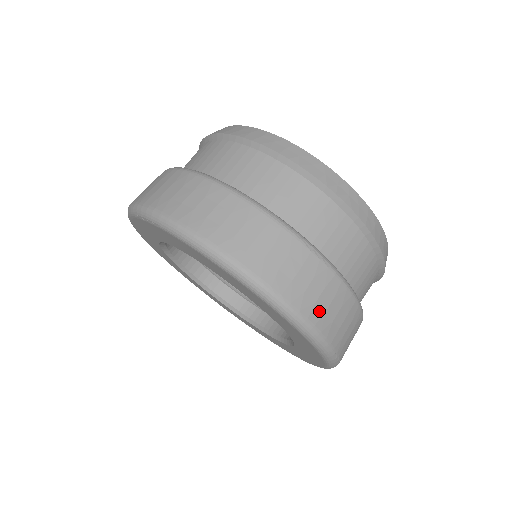
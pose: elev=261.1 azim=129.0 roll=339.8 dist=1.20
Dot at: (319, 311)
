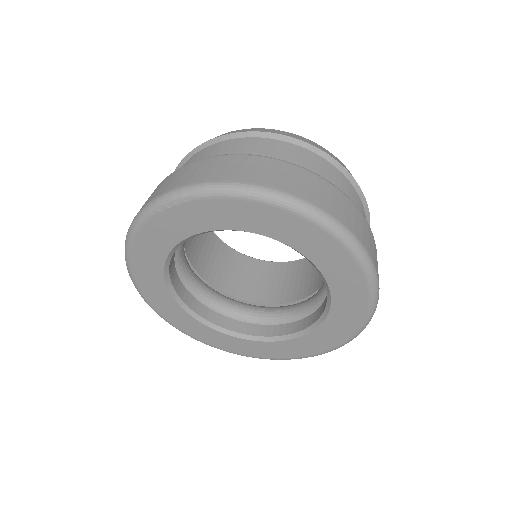
Dot at: (359, 232)
